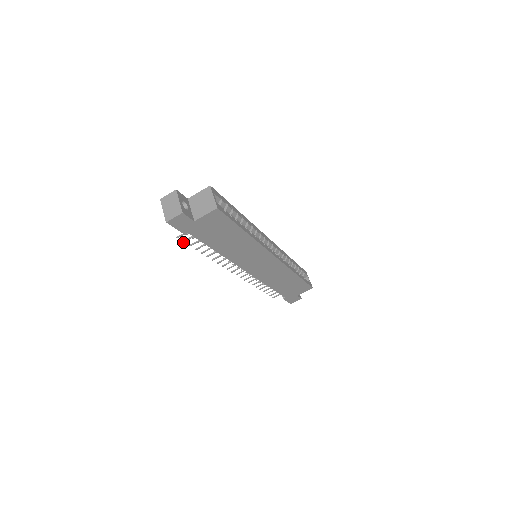
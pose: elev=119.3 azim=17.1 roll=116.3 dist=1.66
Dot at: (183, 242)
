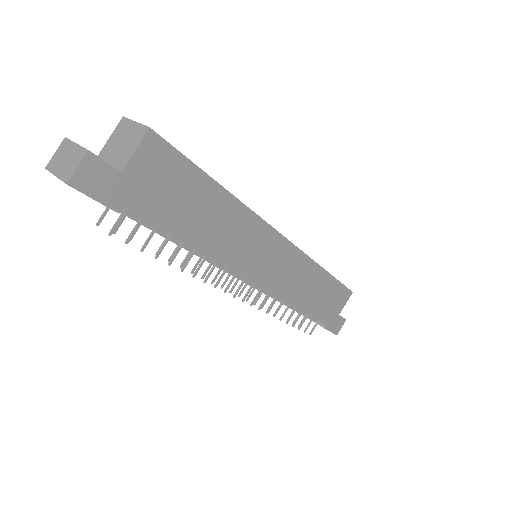
Dot at: occluded
